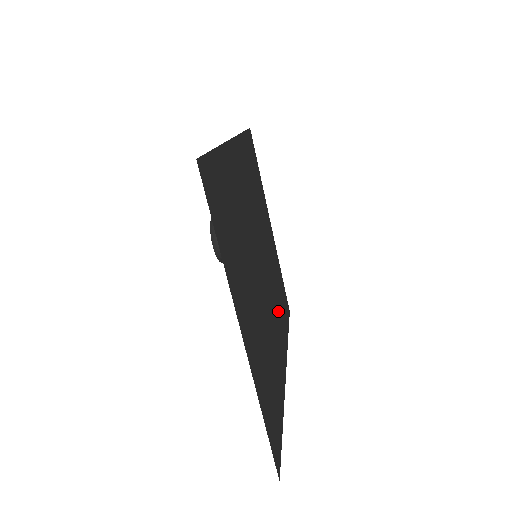
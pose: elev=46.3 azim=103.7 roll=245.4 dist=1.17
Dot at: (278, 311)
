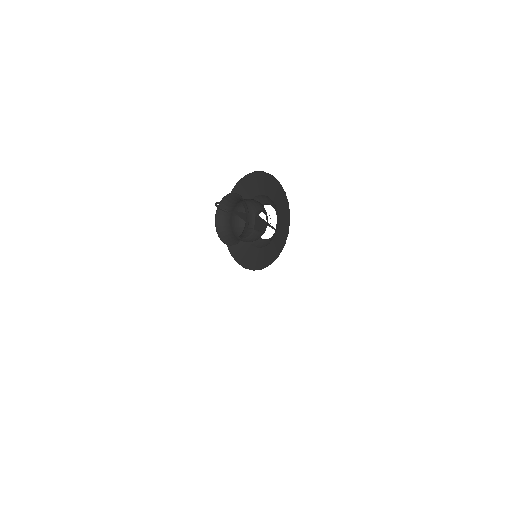
Dot at: occluded
